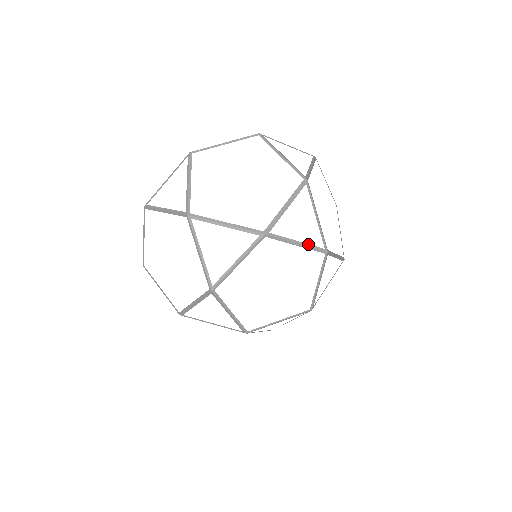
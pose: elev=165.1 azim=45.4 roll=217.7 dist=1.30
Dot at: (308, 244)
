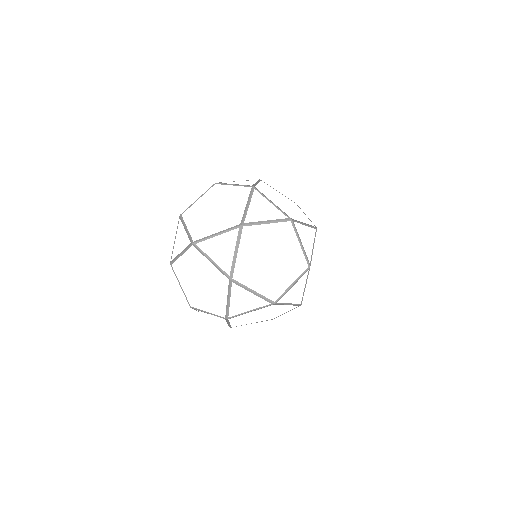
Dot at: (275, 220)
